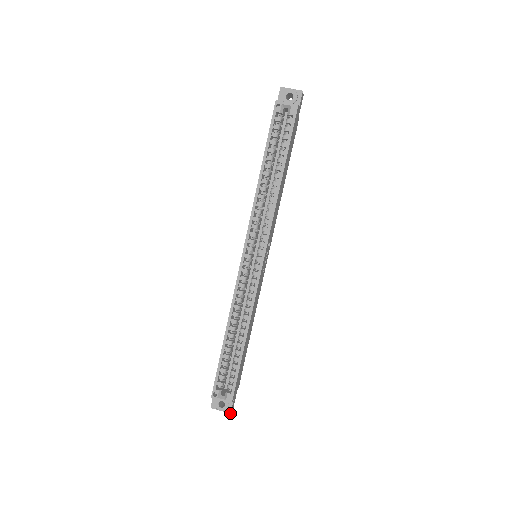
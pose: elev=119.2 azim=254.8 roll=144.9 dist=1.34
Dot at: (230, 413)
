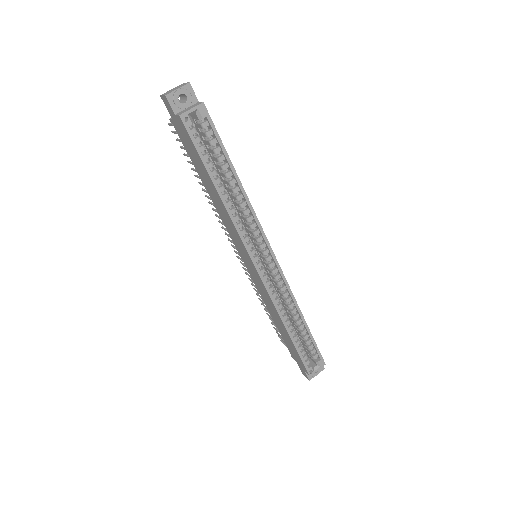
Dot at: occluded
